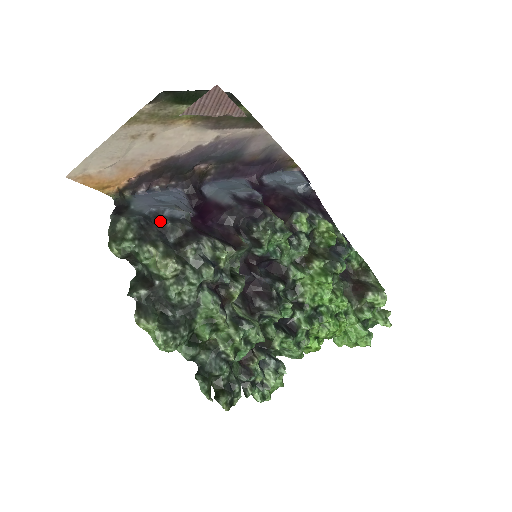
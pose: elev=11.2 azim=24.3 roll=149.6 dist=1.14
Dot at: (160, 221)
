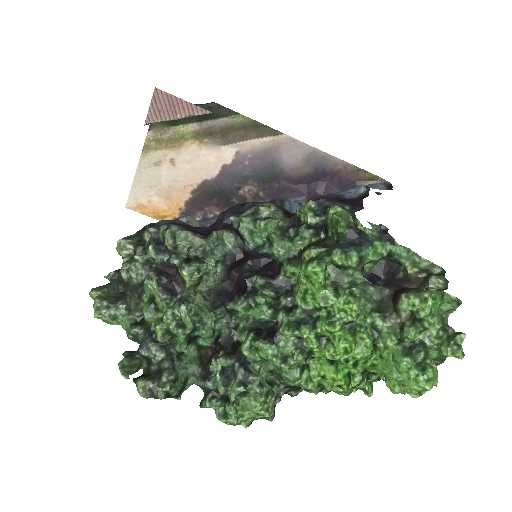
Dot at: occluded
